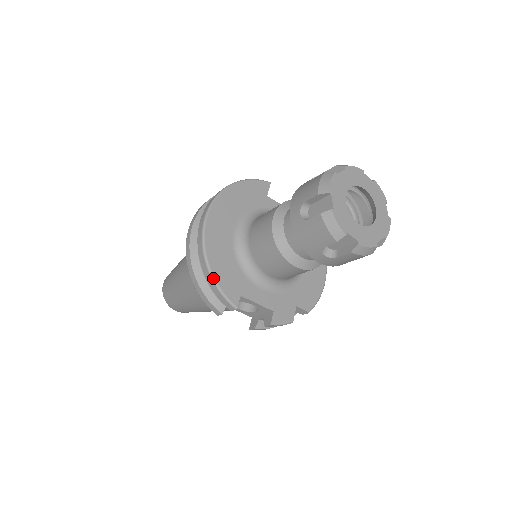
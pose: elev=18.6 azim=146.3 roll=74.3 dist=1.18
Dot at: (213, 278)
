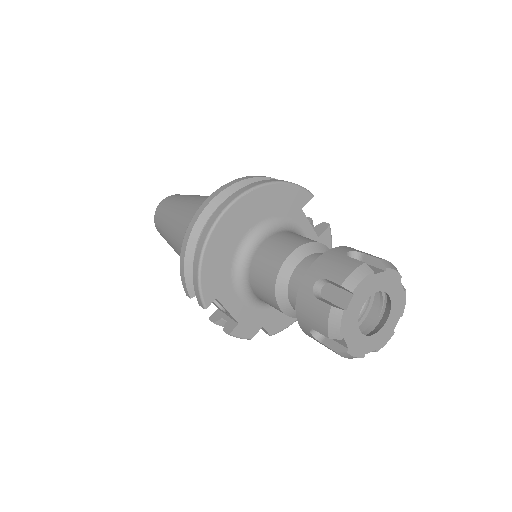
Dot at: (199, 271)
